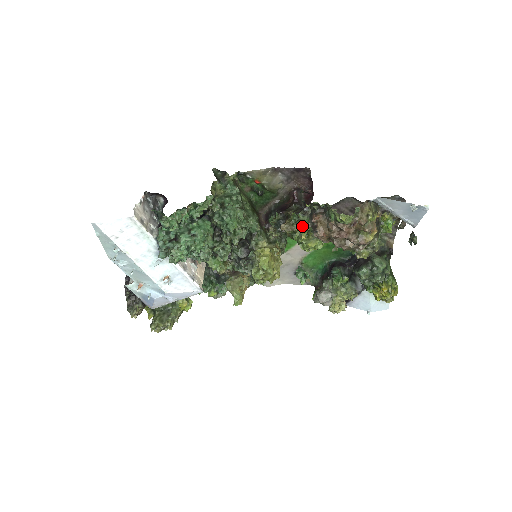
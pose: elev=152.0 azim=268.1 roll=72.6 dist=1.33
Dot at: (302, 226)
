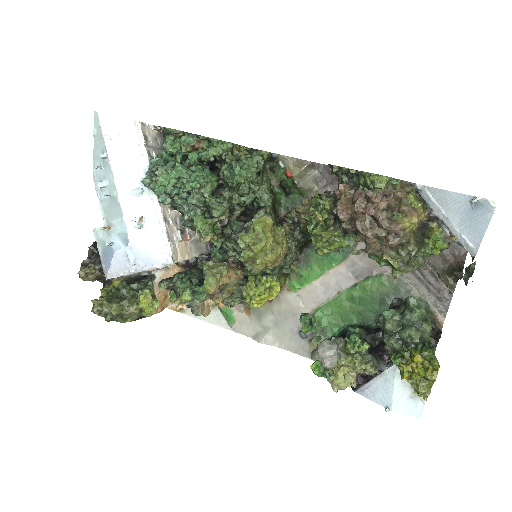
Dot at: (322, 205)
